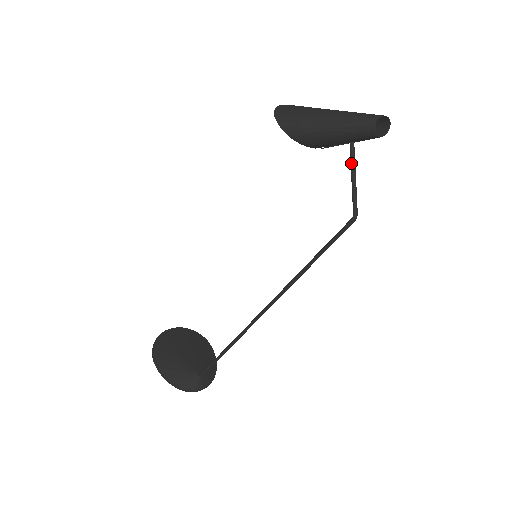
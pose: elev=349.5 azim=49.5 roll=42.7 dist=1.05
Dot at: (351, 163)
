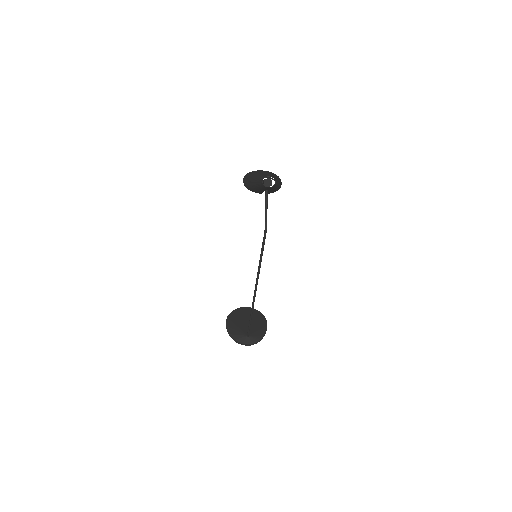
Dot at: (265, 201)
